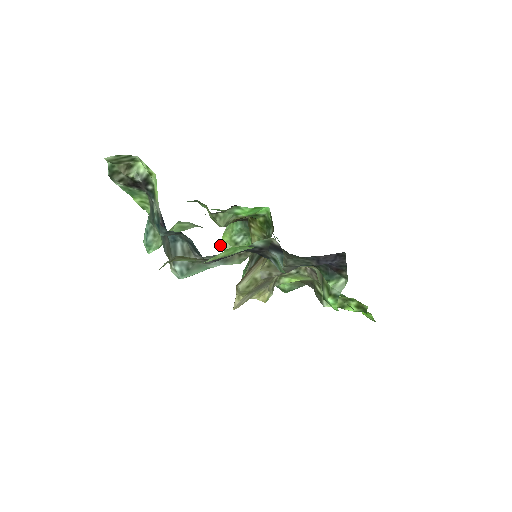
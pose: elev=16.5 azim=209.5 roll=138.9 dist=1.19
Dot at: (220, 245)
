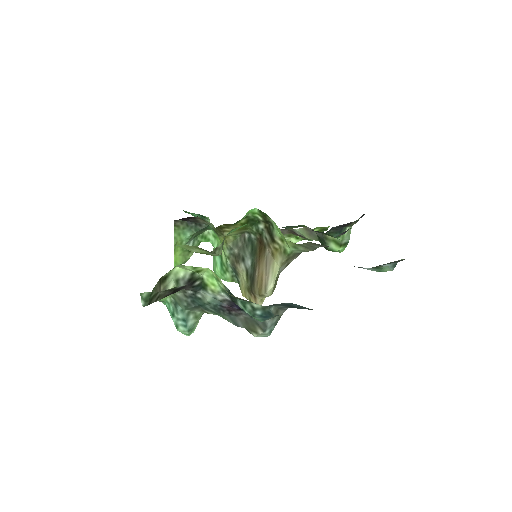
Dot at: (175, 263)
